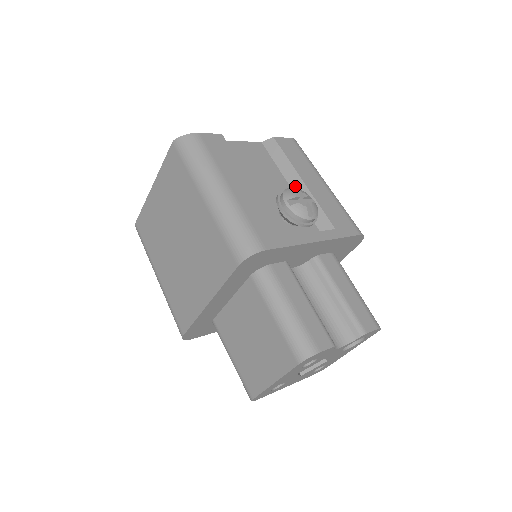
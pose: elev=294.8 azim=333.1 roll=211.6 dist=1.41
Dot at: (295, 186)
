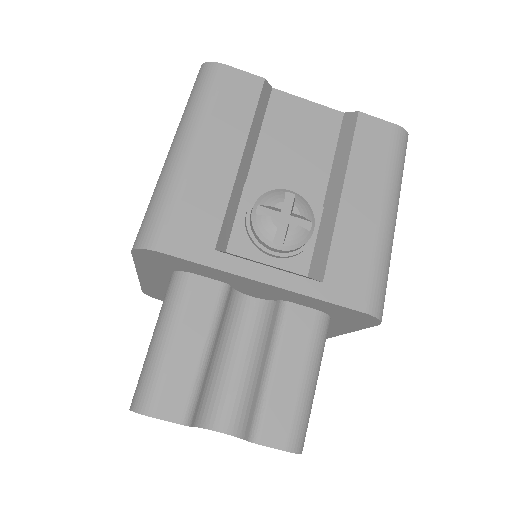
Dot at: (330, 193)
